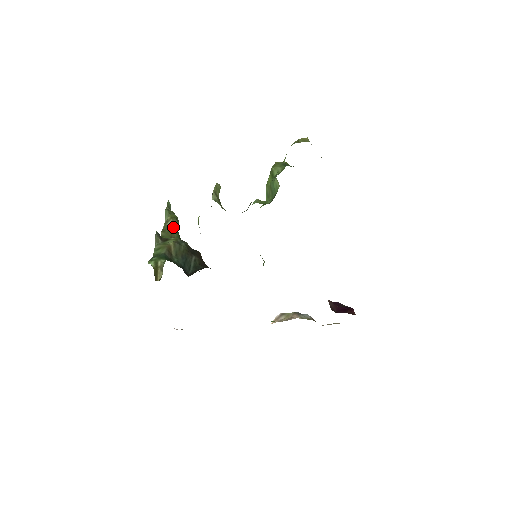
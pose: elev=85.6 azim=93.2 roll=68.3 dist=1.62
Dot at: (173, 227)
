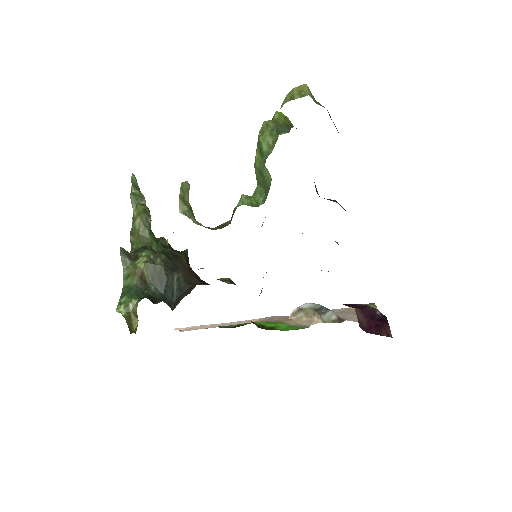
Dot at: (143, 227)
